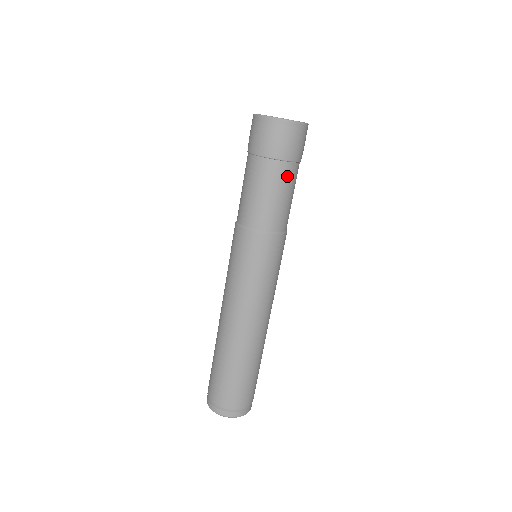
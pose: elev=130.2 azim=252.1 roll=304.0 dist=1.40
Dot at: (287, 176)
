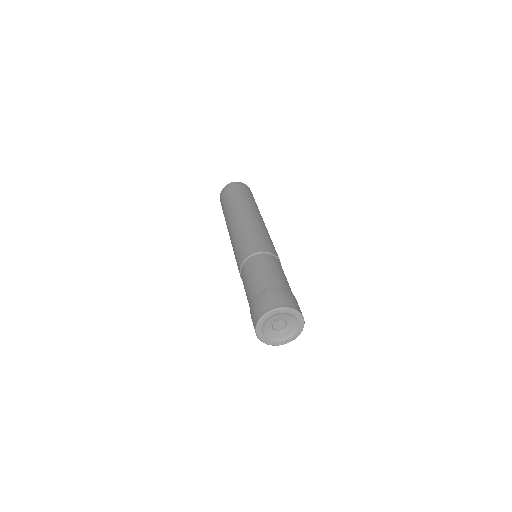
Dot at: occluded
